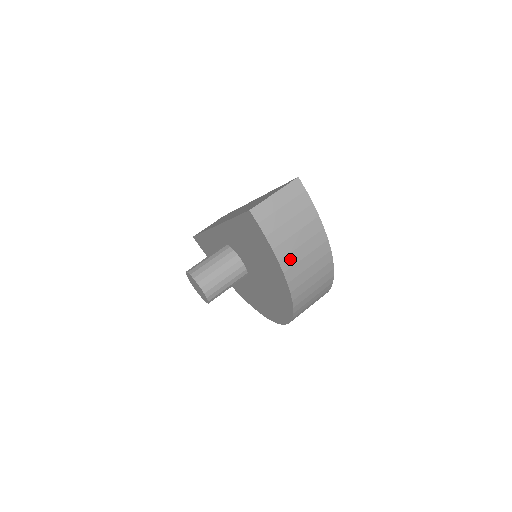
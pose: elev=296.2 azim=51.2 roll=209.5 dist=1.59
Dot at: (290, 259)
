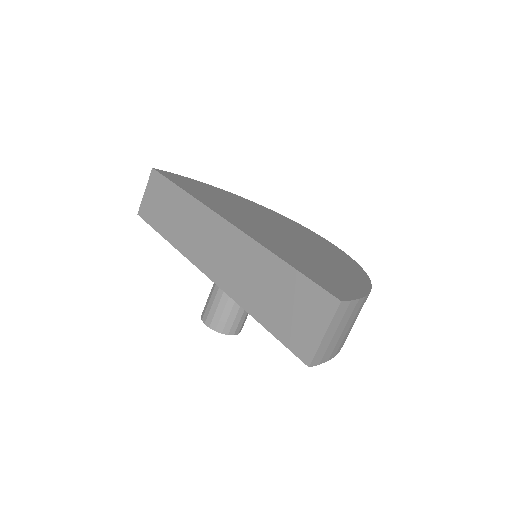
Dot at: (346, 338)
